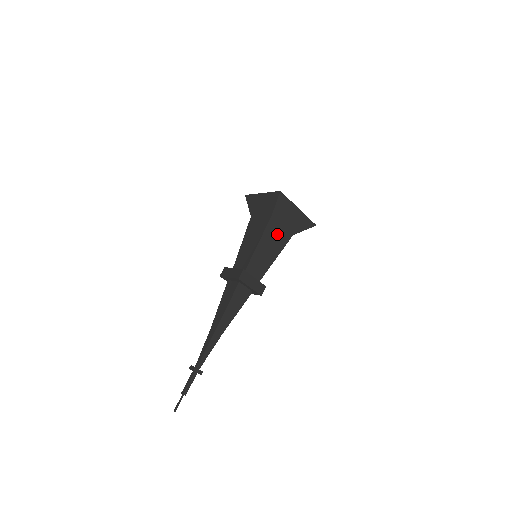
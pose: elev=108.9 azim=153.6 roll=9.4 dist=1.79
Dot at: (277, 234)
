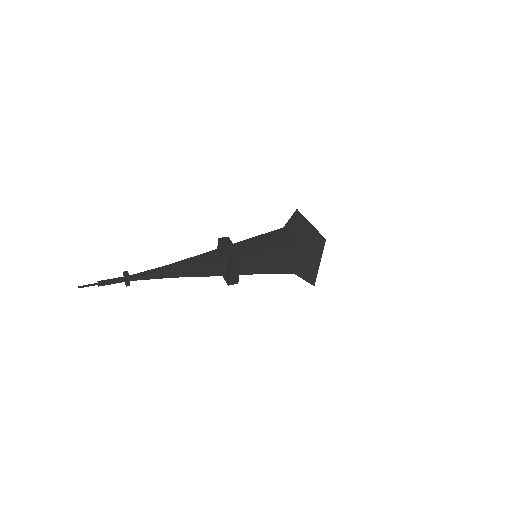
Dot at: (282, 239)
